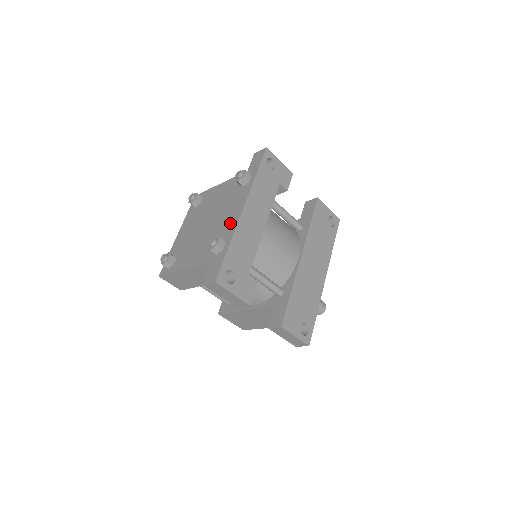
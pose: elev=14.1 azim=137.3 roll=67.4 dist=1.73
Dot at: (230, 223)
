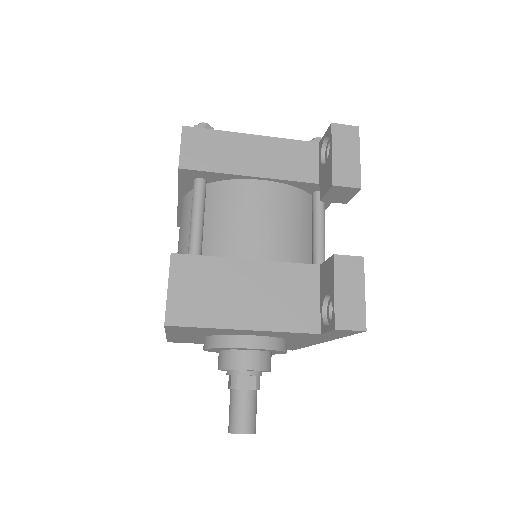
Dot at: occluded
